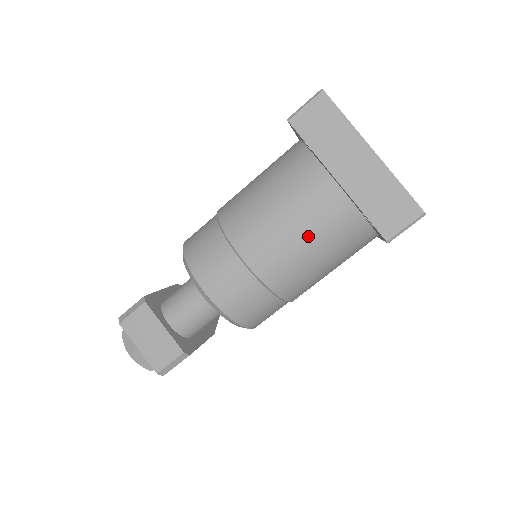
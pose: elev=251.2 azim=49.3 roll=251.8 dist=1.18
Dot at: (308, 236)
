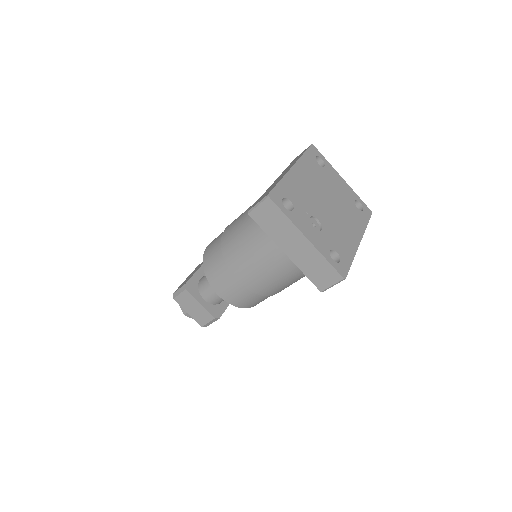
Dot at: (277, 271)
